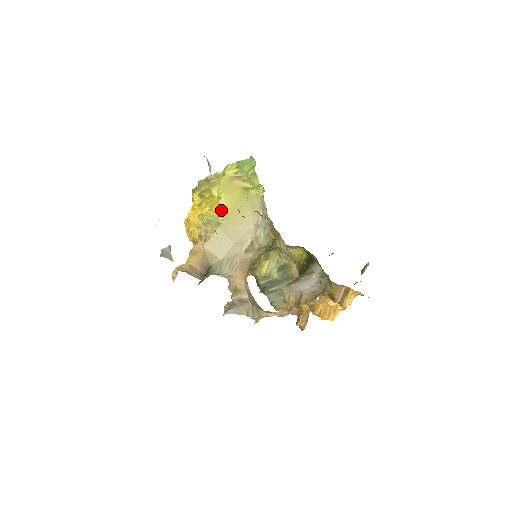
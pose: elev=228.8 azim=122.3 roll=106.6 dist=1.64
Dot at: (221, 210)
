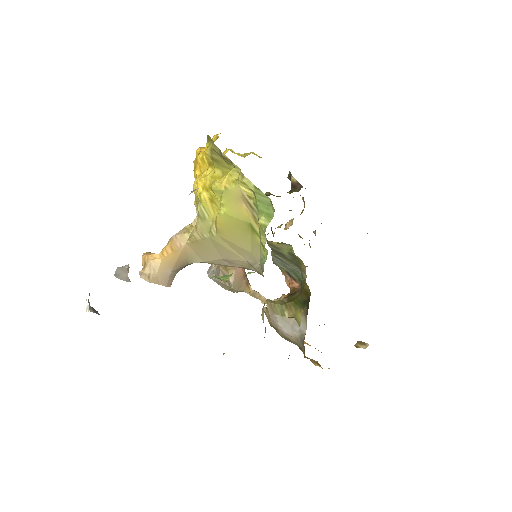
Dot at: (217, 223)
